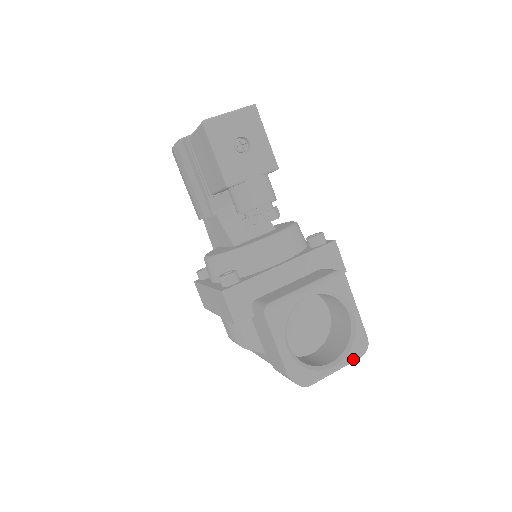
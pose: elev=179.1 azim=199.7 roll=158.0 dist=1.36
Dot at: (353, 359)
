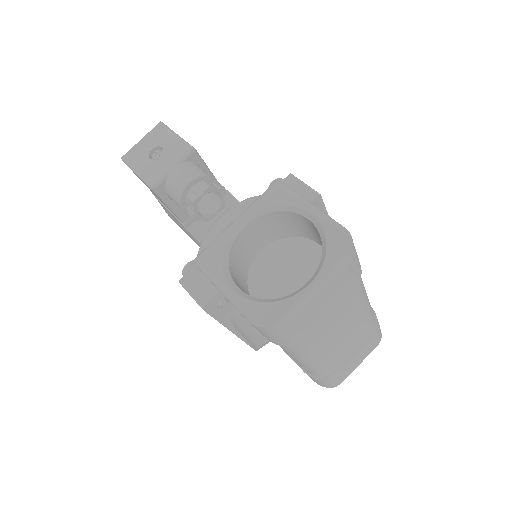
Dot at: (335, 264)
